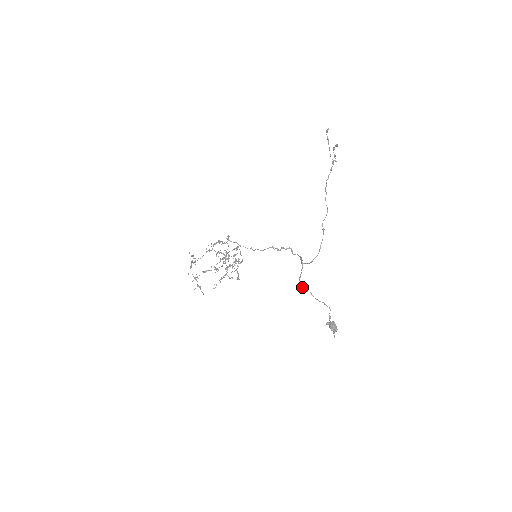
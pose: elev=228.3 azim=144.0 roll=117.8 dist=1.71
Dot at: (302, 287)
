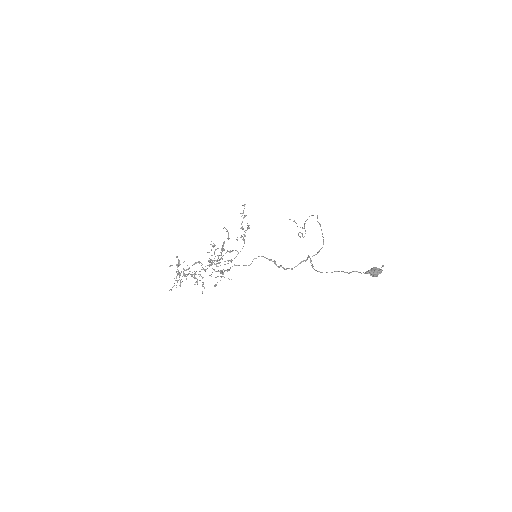
Dot at: (318, 271)
